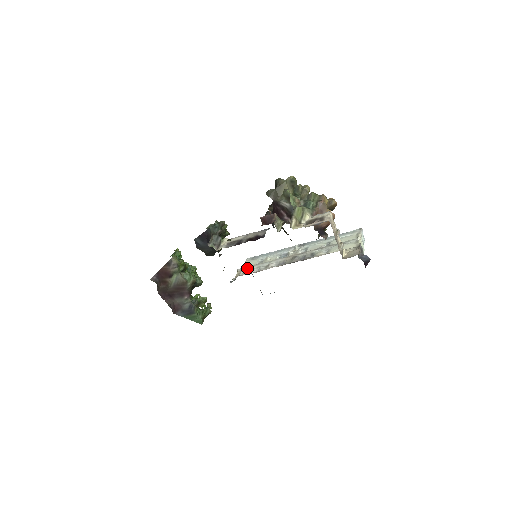
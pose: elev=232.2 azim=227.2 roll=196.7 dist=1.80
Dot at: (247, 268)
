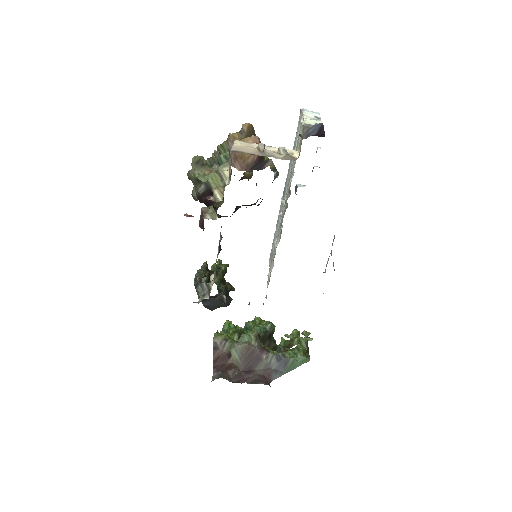
Dot at: occluded
